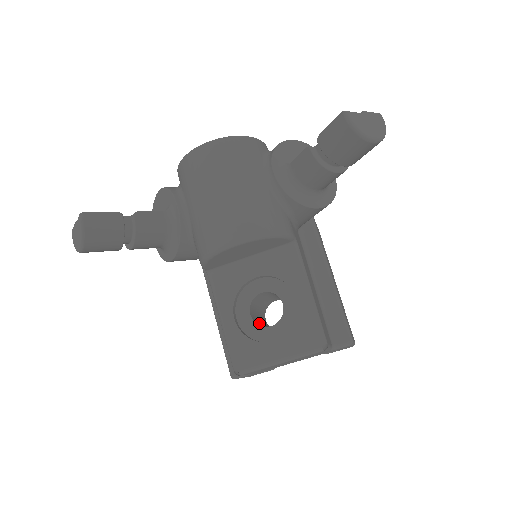
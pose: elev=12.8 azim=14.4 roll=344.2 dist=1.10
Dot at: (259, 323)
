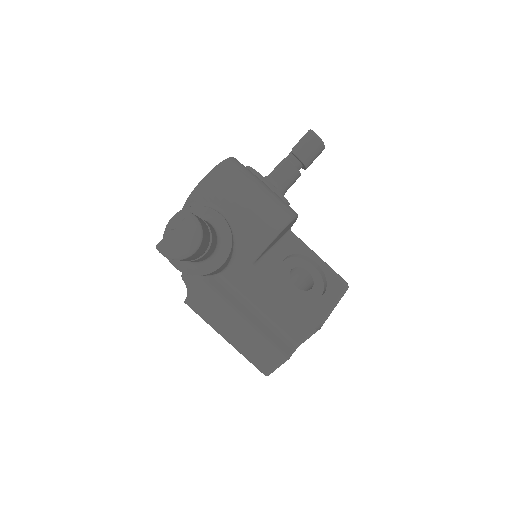
Dot at: occluded
